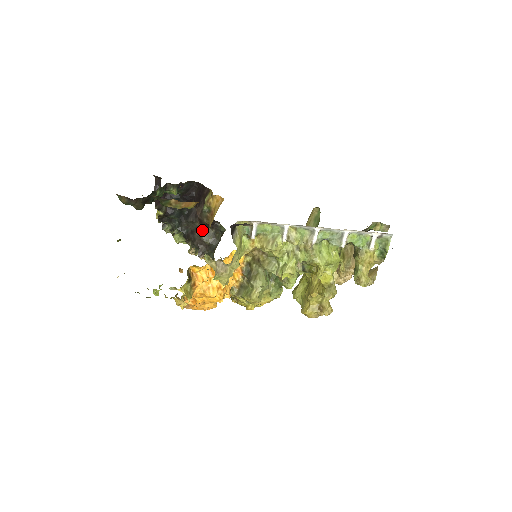
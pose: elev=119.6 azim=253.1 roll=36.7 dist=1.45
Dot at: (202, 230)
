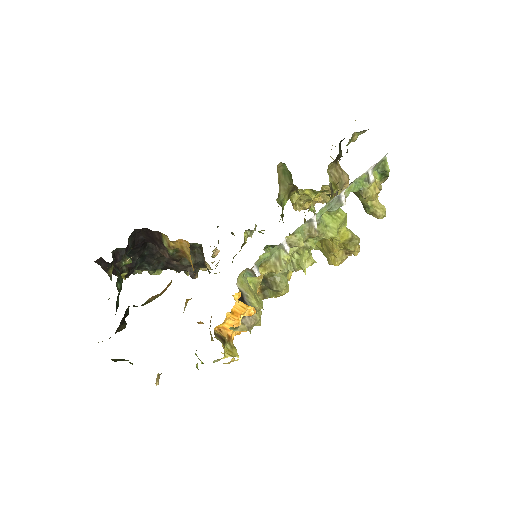
Dot at: occluded
